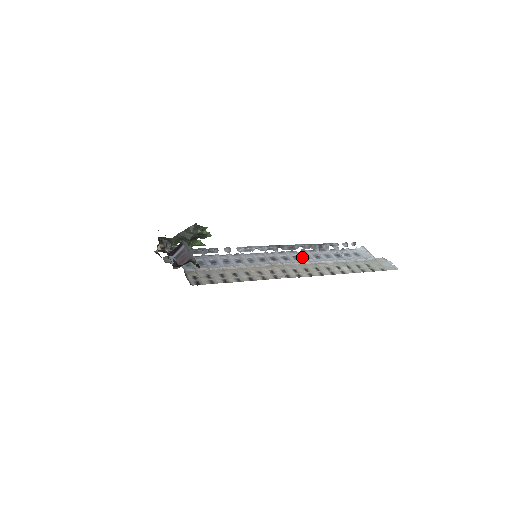
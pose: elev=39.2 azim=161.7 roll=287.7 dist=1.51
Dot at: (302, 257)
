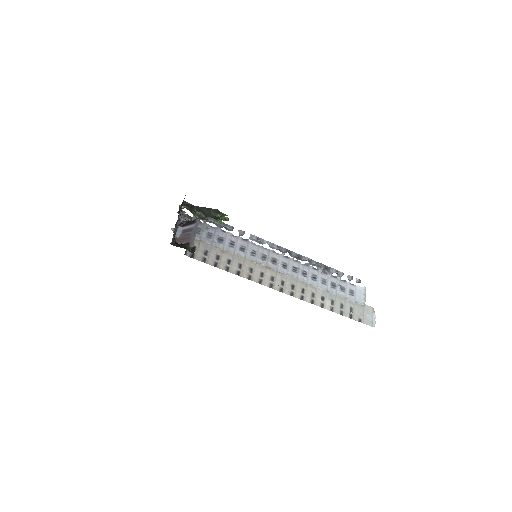
Dot at: (300, 272)
